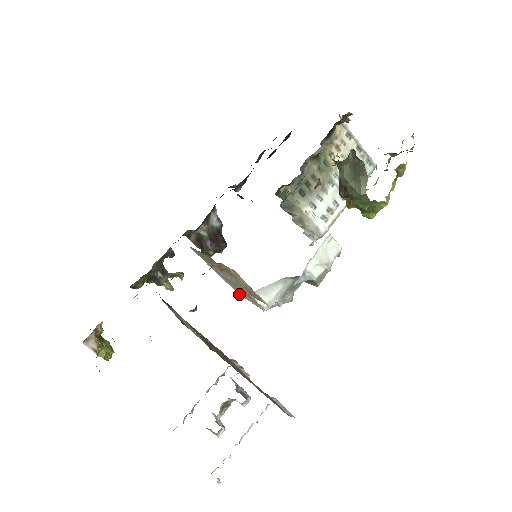
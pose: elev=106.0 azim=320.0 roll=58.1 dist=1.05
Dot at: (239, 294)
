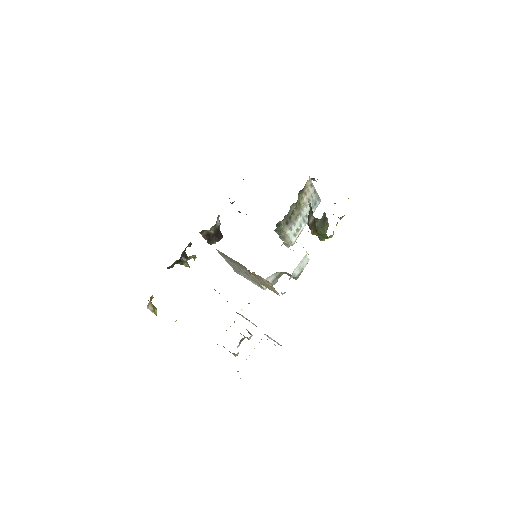
Dot at: (238, 273)
